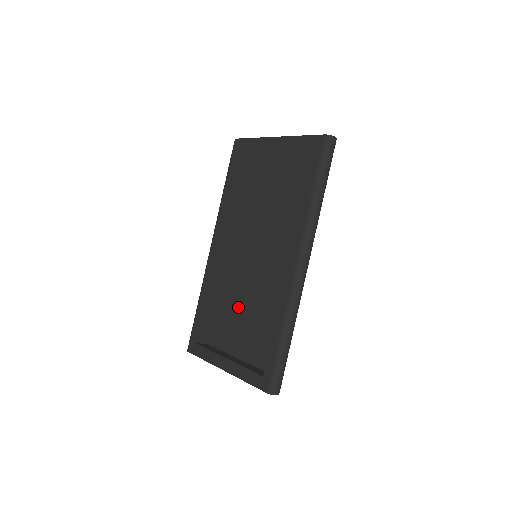
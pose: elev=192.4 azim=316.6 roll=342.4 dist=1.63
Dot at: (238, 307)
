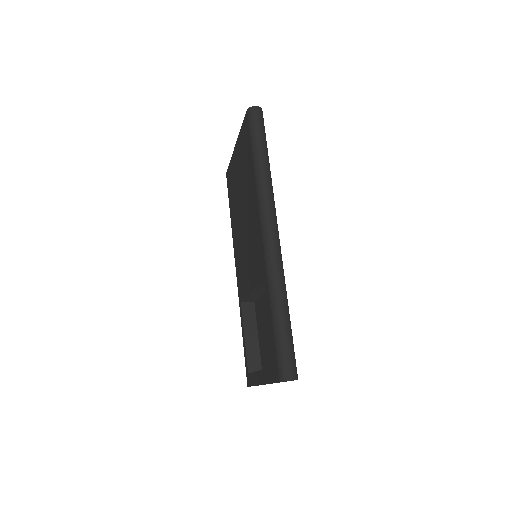
Dot at: (265, 316)
